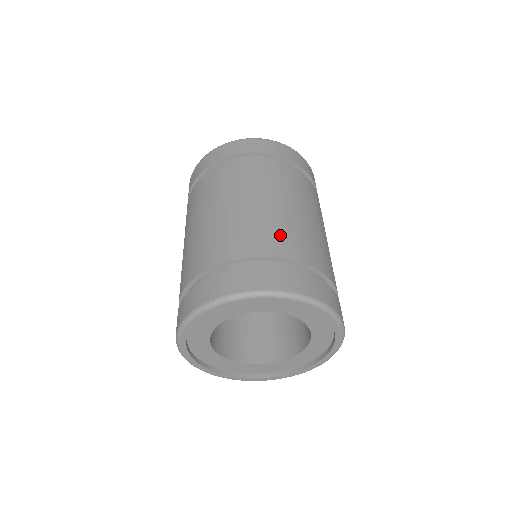
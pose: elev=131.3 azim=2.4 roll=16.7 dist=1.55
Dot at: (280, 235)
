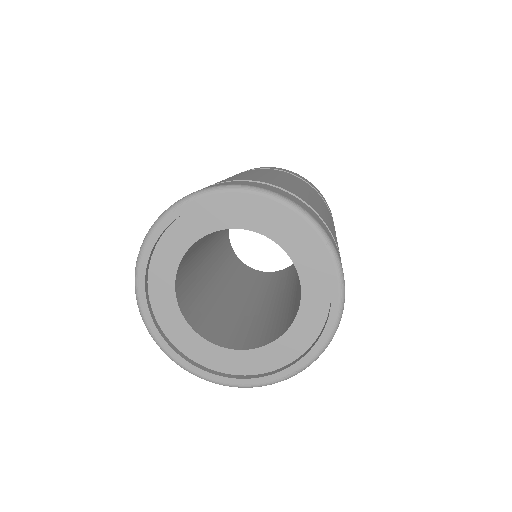
Dot at: occluded
